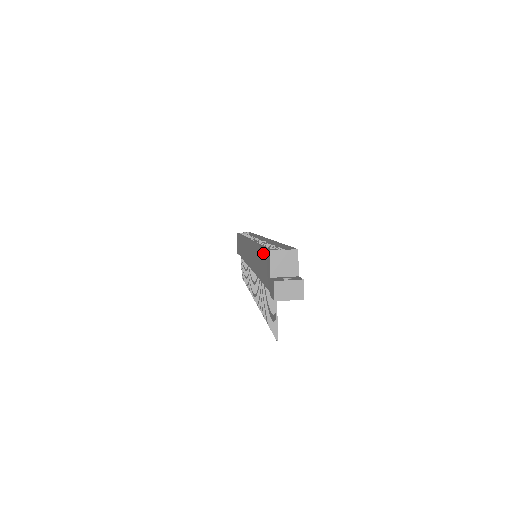
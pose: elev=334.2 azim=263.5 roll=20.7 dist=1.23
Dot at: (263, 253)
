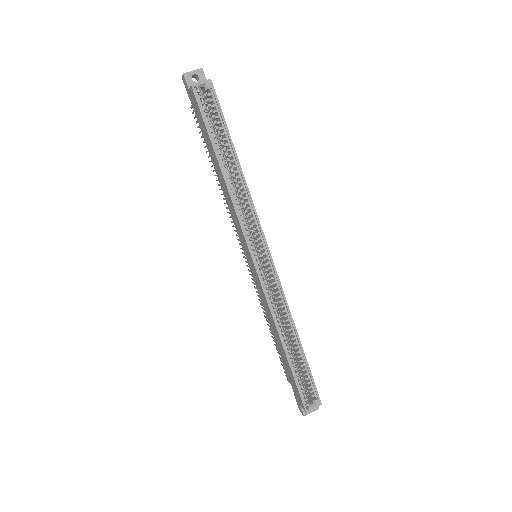
Dot at: (294, 383)
